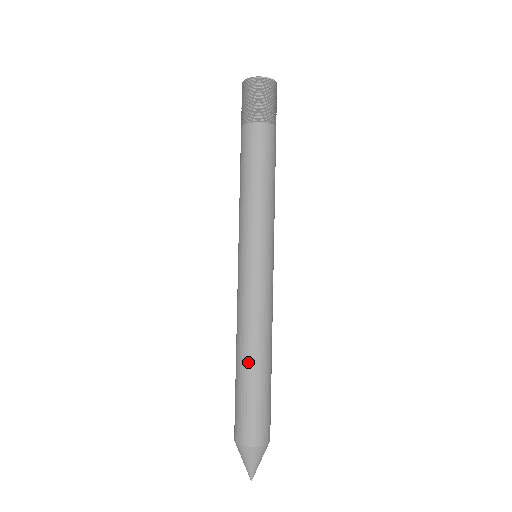
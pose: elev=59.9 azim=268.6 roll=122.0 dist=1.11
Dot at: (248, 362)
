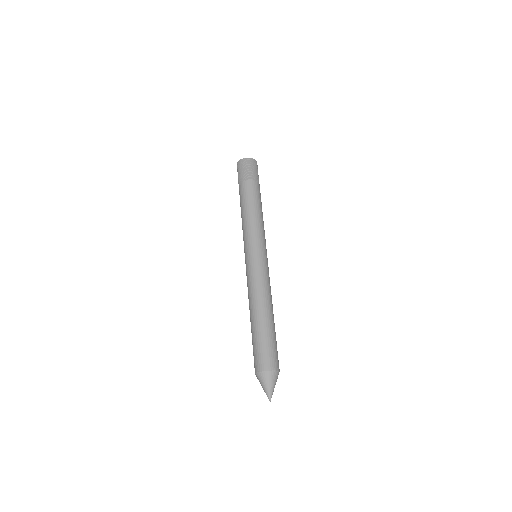
Dot at: (255, 317)
